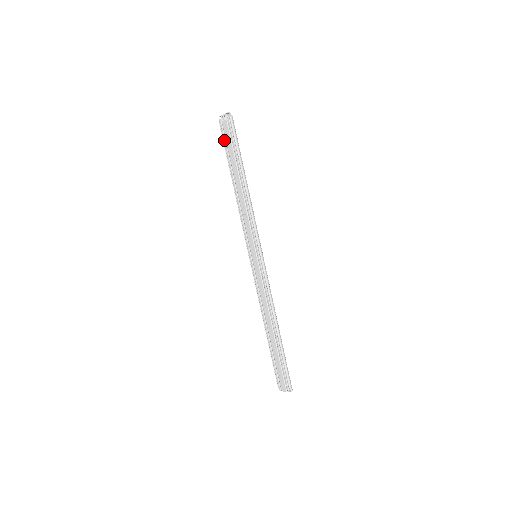
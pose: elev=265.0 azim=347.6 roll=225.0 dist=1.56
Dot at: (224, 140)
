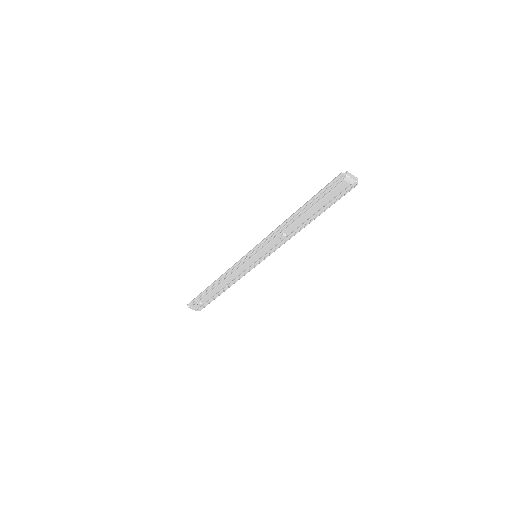
Dot at: (328, 190)
